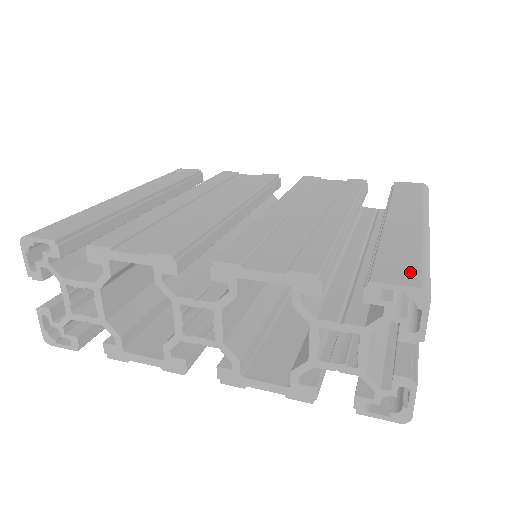
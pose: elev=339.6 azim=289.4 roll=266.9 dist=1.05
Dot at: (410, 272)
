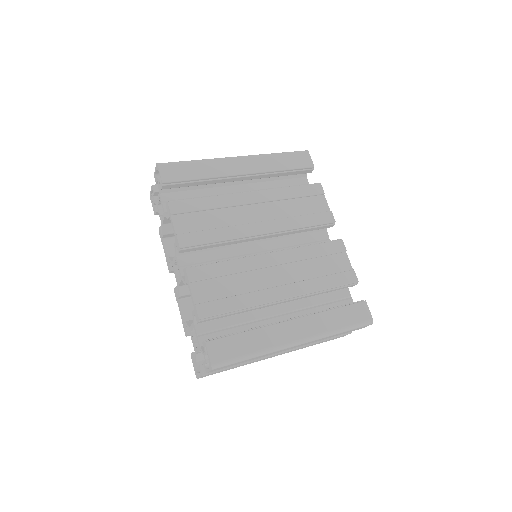
Dot at: (224, 355)
